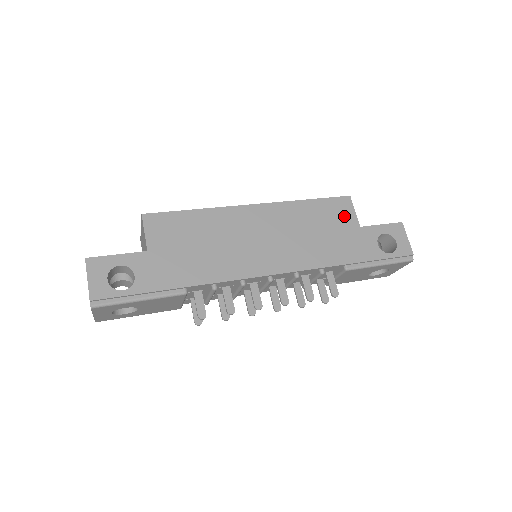
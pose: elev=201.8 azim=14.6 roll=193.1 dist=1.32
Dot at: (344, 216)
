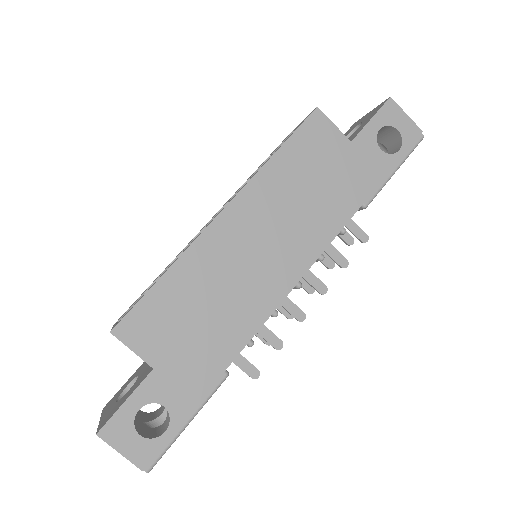
Dot at: (327, 142)
